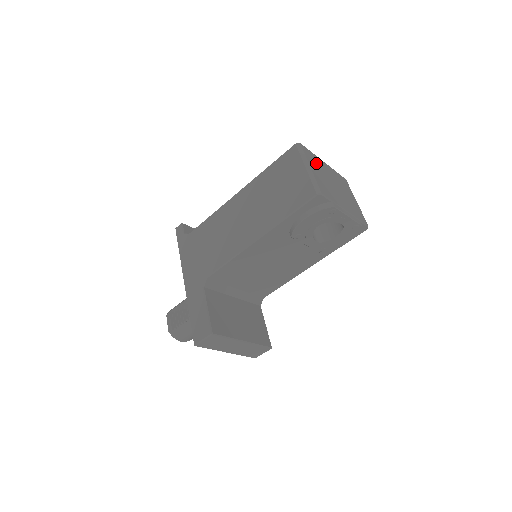
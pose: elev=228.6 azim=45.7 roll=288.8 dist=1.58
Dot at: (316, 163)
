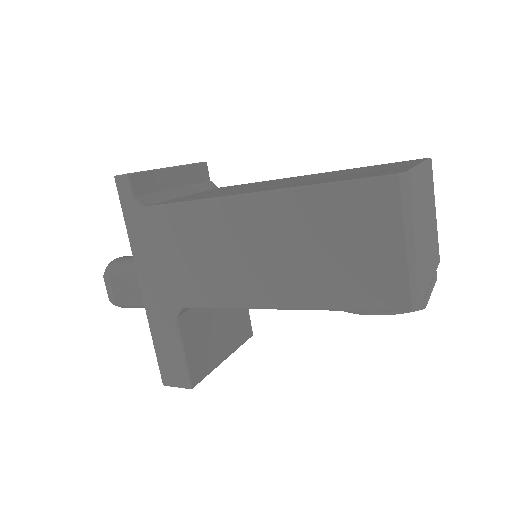
Dot at: (417, 202)
